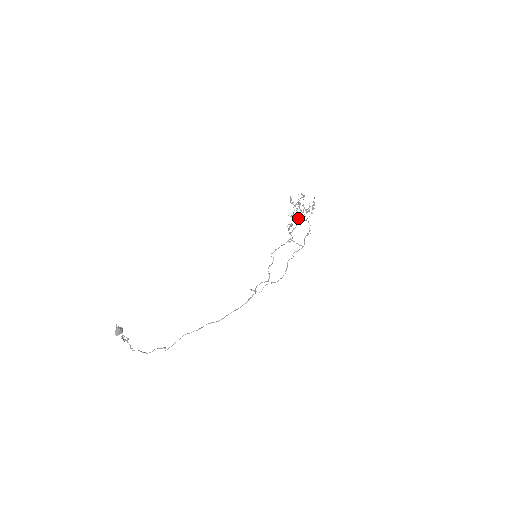
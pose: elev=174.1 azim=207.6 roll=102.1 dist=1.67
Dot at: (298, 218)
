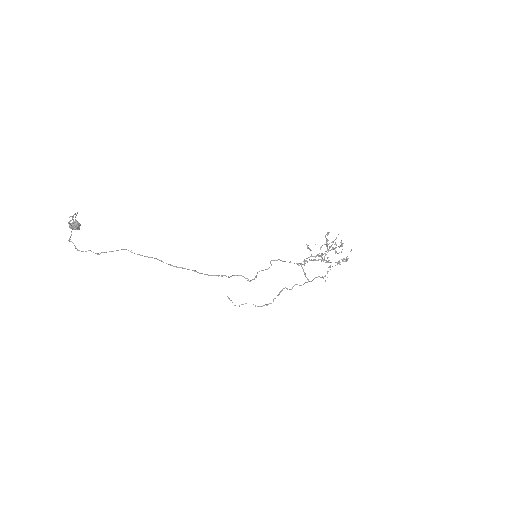
Dot at: (323, 260)
